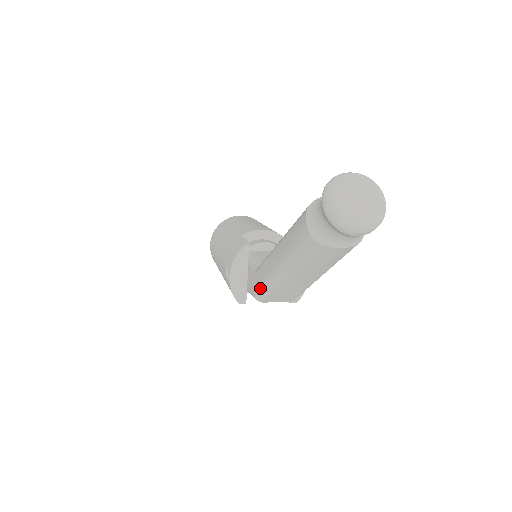
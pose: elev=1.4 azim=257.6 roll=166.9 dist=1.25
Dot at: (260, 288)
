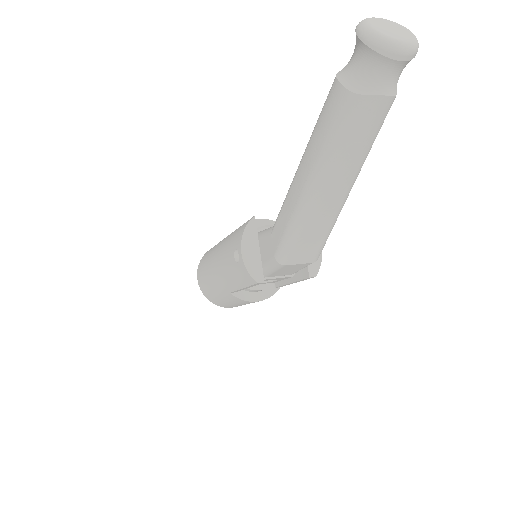
Dot at: (284, 237)
